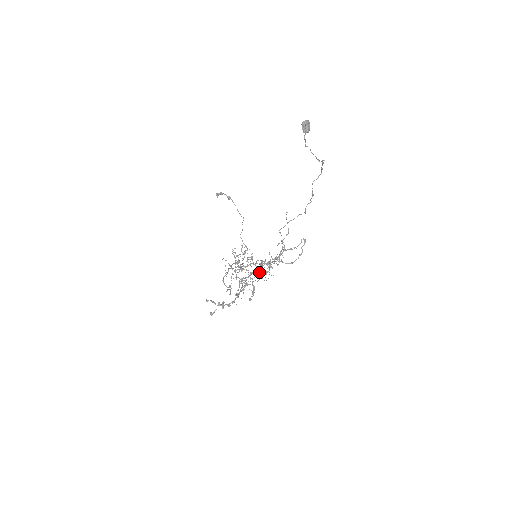
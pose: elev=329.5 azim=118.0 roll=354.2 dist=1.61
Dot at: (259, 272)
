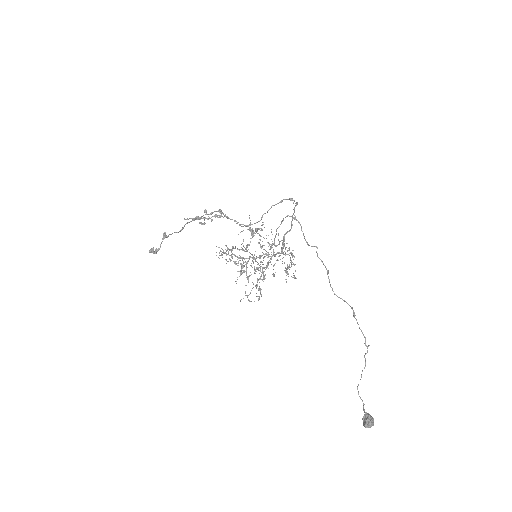
Dot at: occluded
